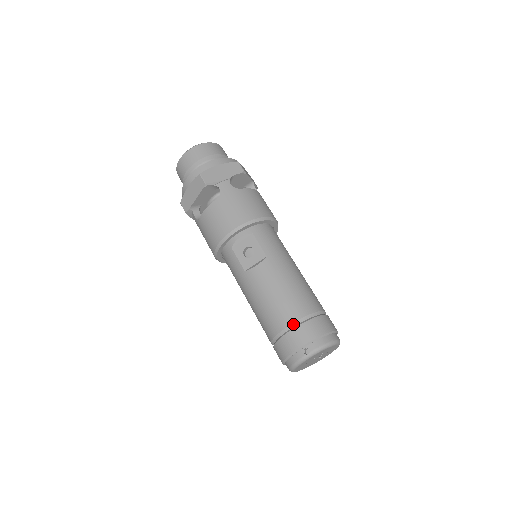
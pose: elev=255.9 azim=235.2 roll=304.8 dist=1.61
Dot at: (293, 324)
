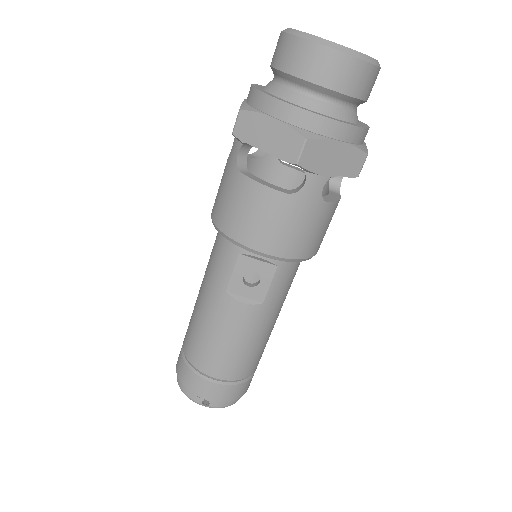
Dot at: (218, 379)
